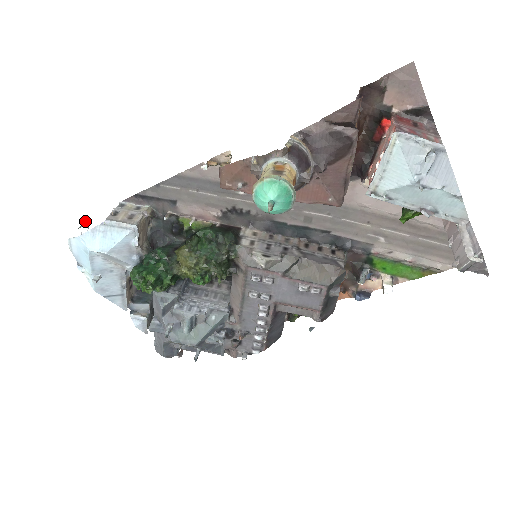
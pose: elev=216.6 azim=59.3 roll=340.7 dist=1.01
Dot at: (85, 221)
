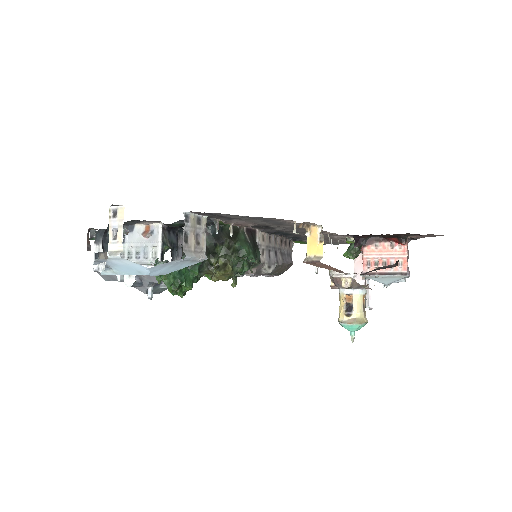
Dot at: (115, 205)
